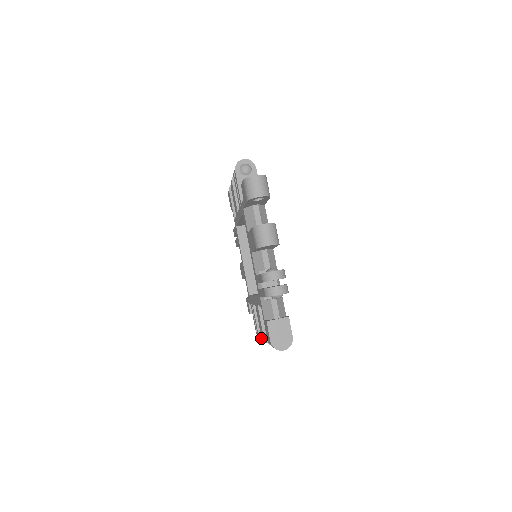
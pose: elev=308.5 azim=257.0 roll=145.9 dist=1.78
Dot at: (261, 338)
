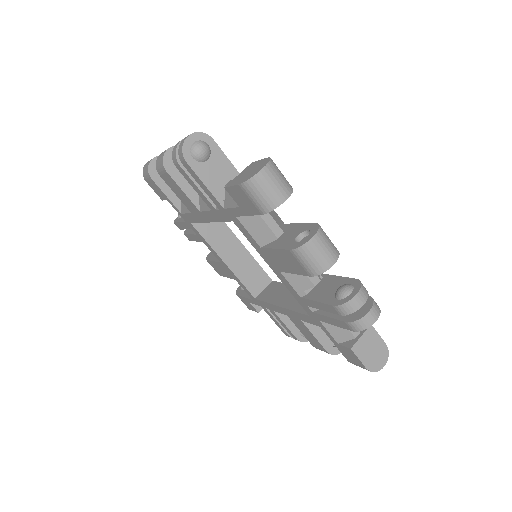
Dot at: occluded
